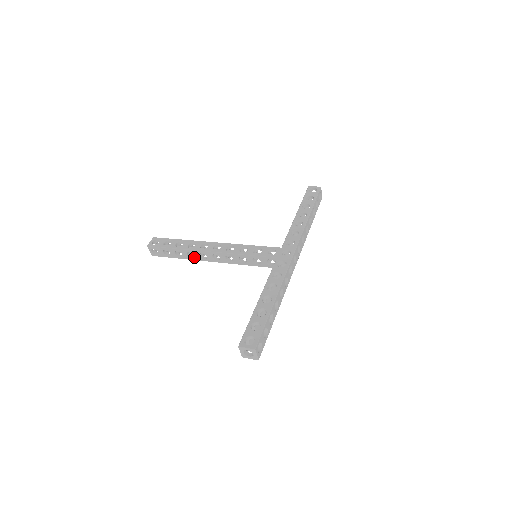
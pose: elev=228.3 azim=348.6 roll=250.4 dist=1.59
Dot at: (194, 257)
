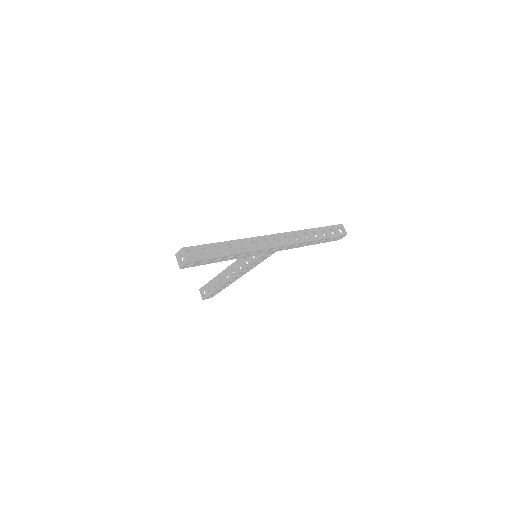
Dot at: (222, 281)
